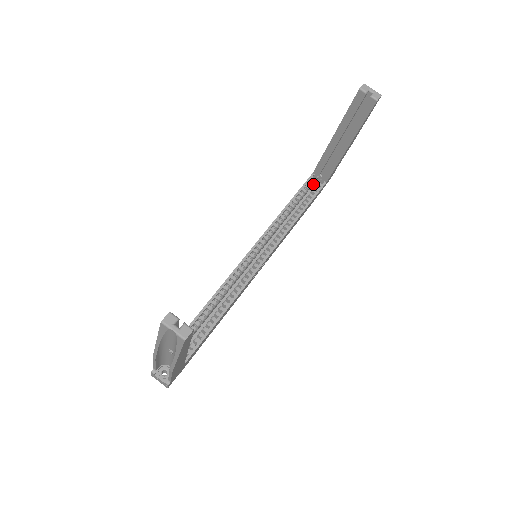
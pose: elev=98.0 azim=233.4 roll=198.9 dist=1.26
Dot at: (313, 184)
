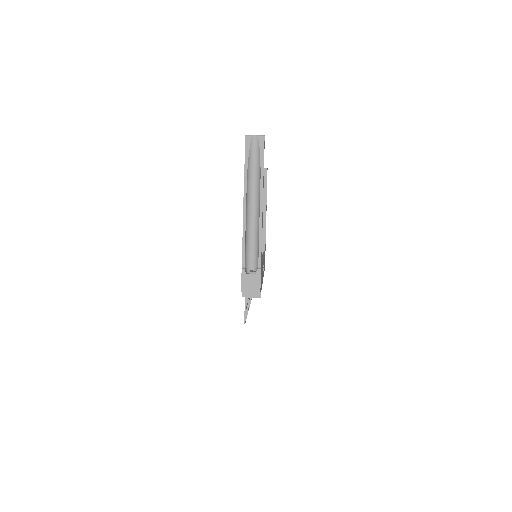
Dot at: occluded
